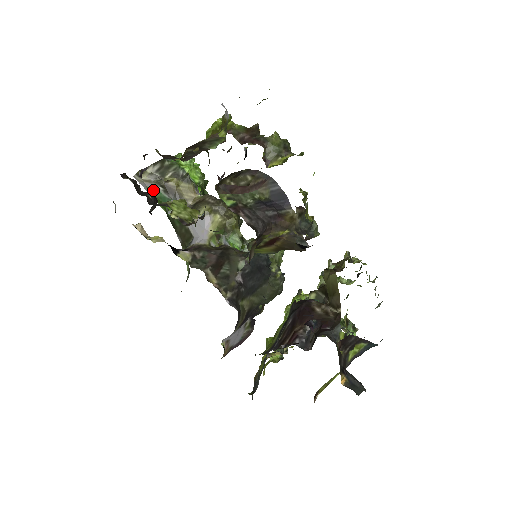
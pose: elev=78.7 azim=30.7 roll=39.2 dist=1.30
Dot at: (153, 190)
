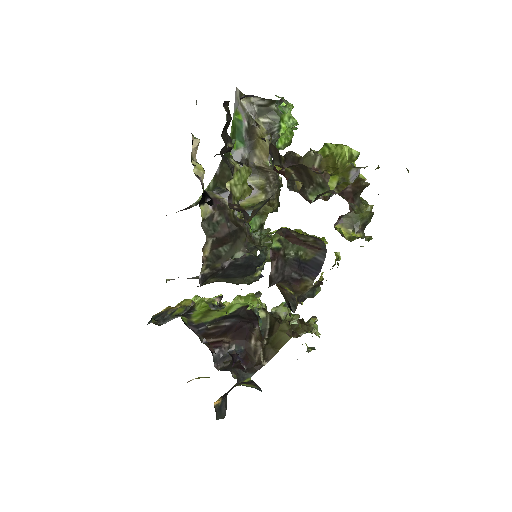
Dot at: (239, 116)
